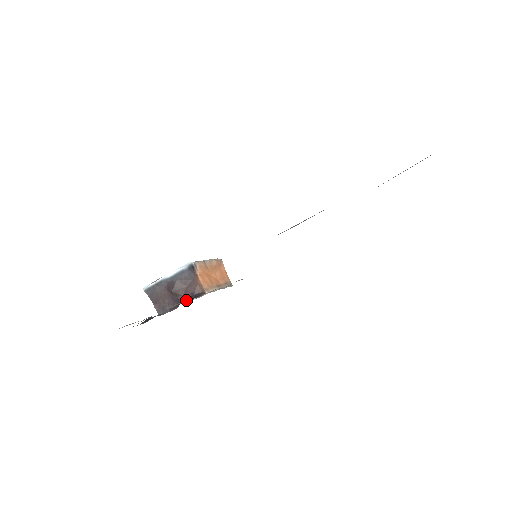
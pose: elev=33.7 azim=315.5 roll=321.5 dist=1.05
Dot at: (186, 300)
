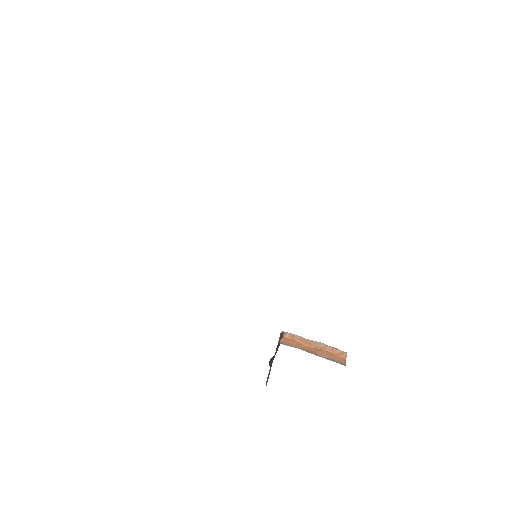
Dot at: occluded
